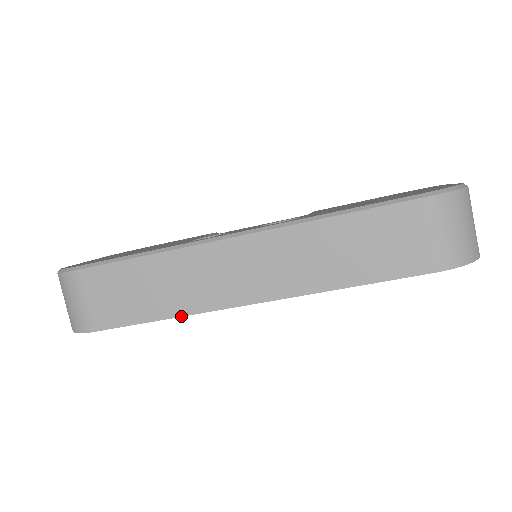
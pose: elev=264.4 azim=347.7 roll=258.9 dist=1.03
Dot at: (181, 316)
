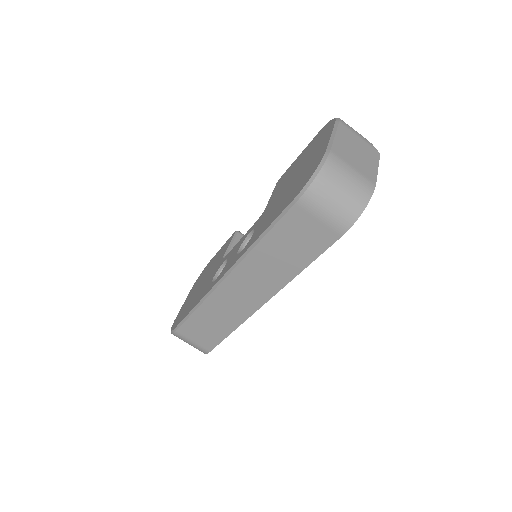
Dot at: occluded
